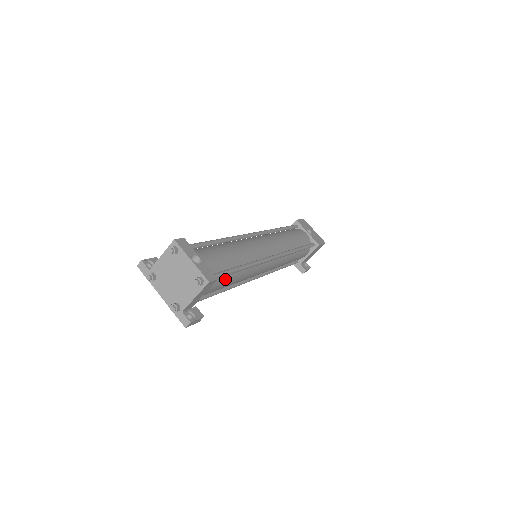
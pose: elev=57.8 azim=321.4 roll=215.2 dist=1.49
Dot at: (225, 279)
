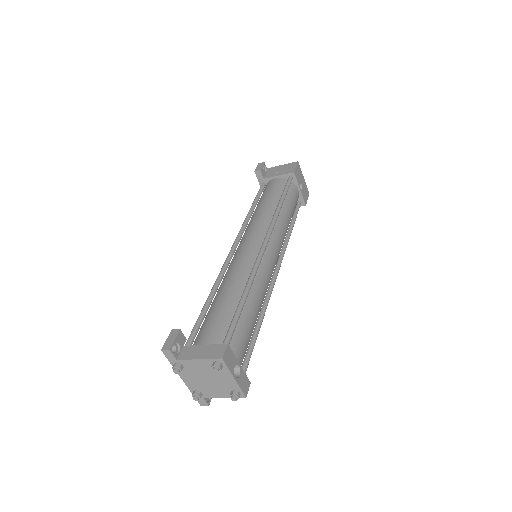
Dot at: occluded
